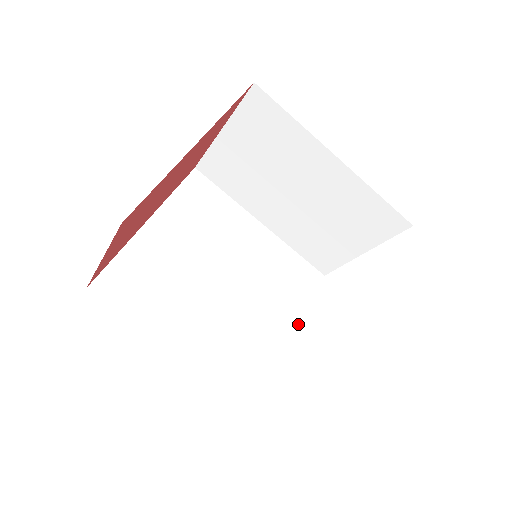
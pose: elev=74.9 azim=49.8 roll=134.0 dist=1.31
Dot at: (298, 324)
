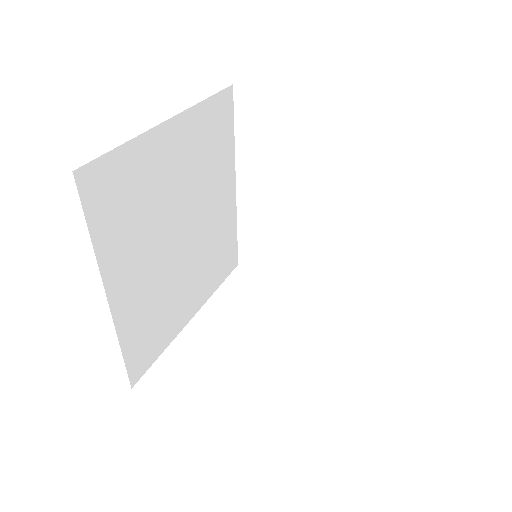
Dot at: (201, 305)
